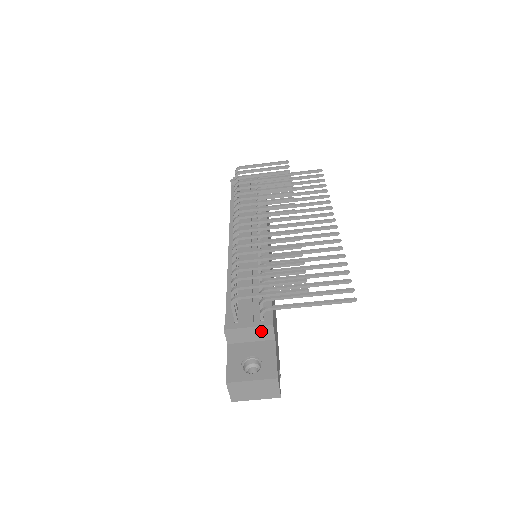
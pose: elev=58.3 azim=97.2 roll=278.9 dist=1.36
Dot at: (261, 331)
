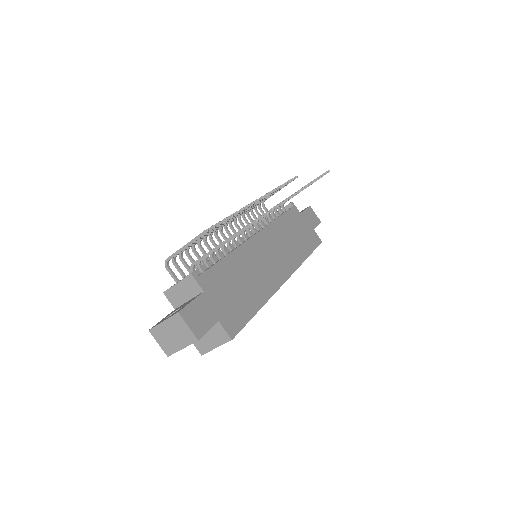
Dot at: (188, 285)
